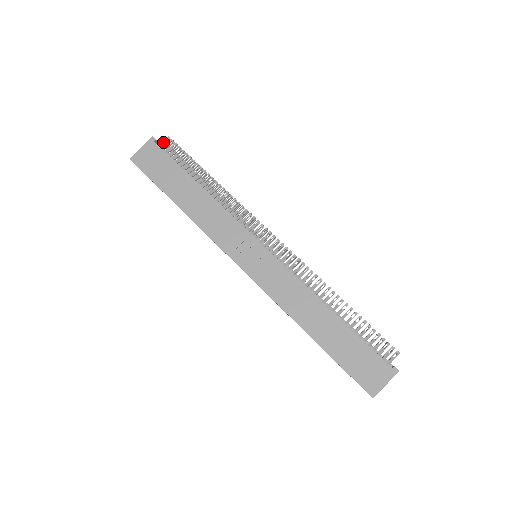
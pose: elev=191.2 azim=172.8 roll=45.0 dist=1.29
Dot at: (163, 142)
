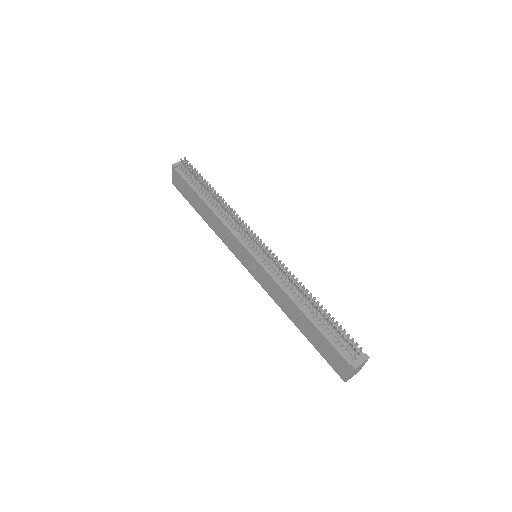
Dot at: (180, 164)
